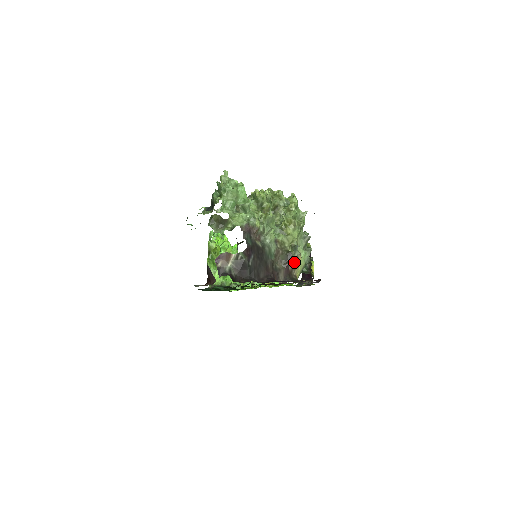
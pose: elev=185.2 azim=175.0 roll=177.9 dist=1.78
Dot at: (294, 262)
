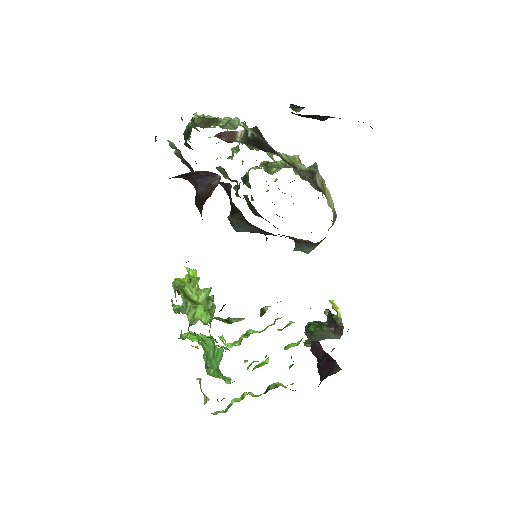
Dot at: (321, 185)
